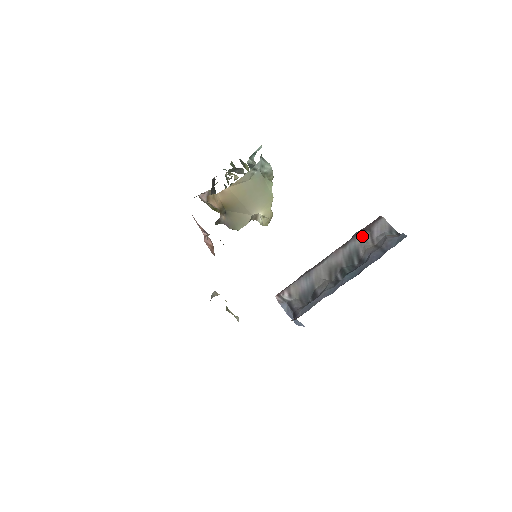
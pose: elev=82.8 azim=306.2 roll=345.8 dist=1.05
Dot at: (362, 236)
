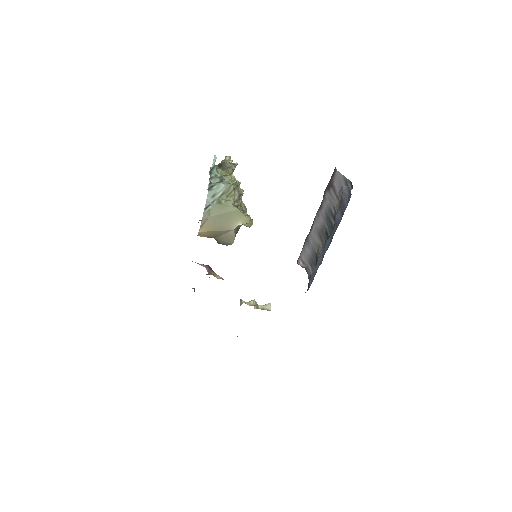
Dot at: (328, 195)
